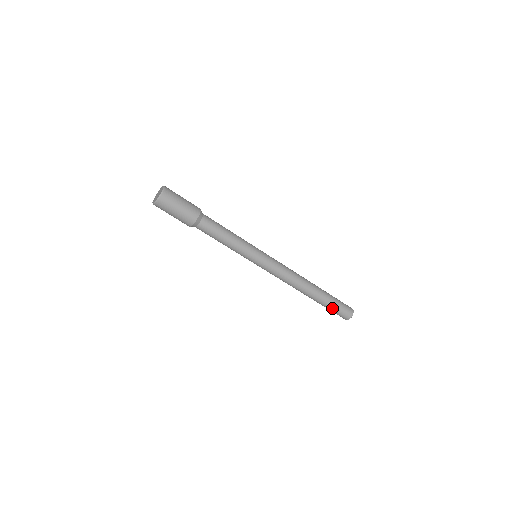
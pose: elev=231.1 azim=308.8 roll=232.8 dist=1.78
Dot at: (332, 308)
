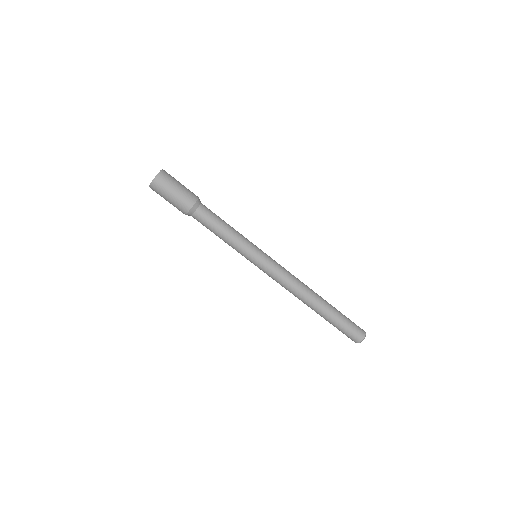
Dot at: (344, 321)
